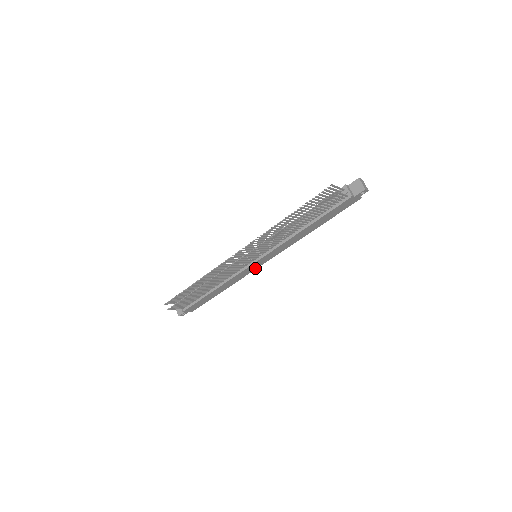
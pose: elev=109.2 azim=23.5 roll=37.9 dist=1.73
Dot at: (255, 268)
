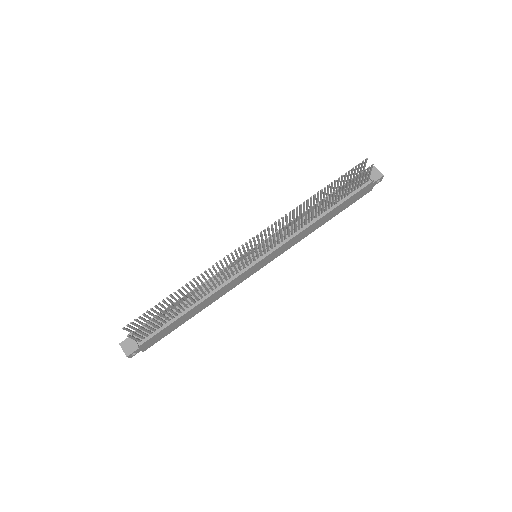
Dot at: (247, 277)
